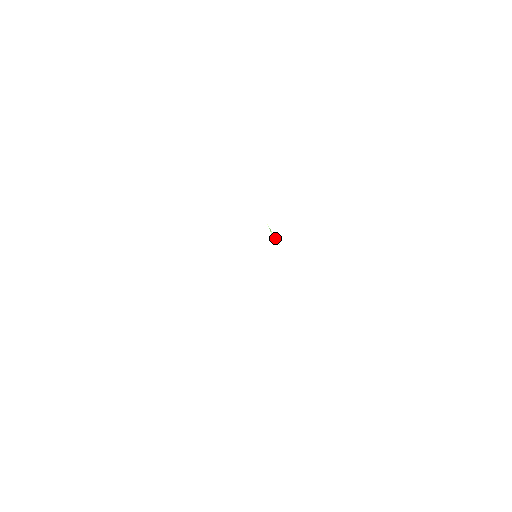
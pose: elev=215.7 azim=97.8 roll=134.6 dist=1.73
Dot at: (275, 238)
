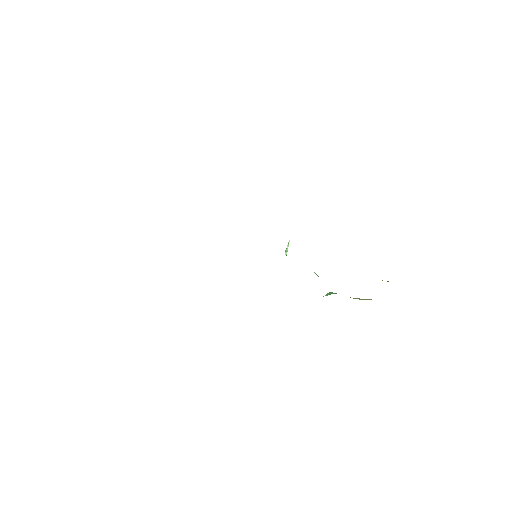
Dot at: occluded
